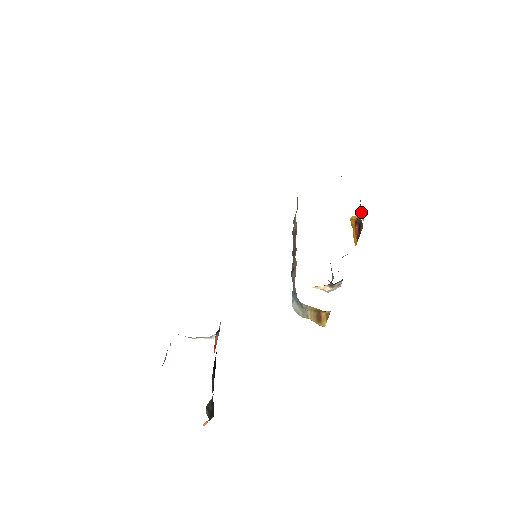
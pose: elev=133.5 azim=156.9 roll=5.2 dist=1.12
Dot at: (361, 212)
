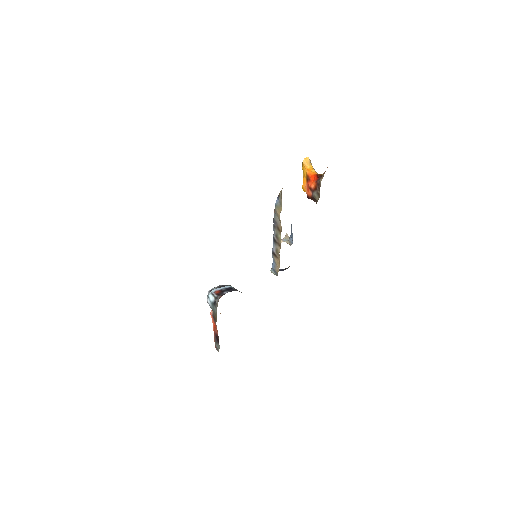
Dot at: (319, 196)
